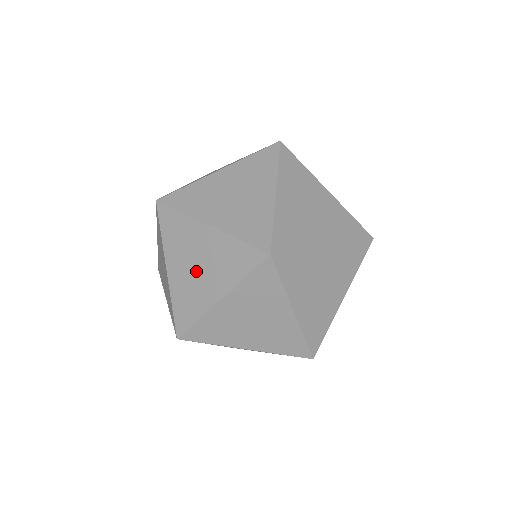
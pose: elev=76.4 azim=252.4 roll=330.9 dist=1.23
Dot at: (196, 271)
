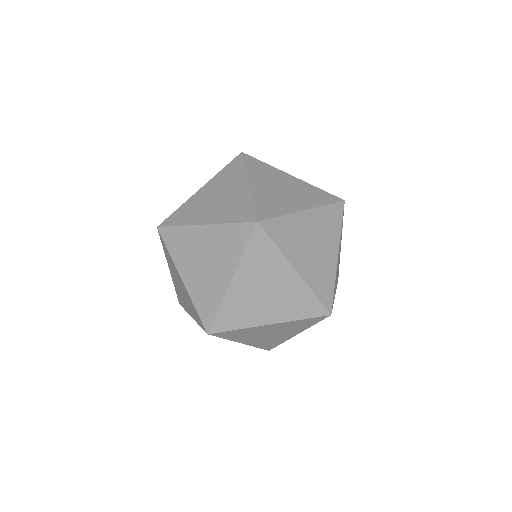
Dot at: (205, 267)
